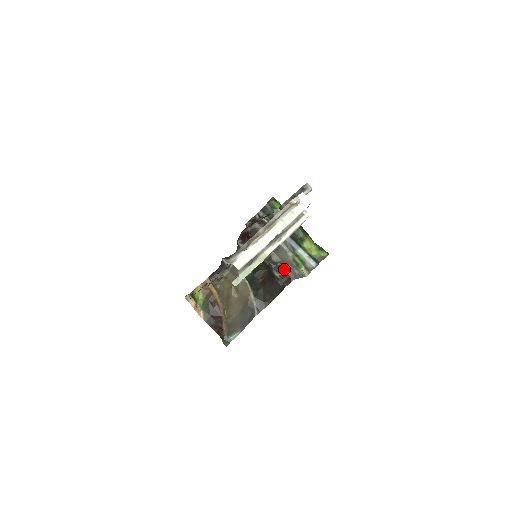
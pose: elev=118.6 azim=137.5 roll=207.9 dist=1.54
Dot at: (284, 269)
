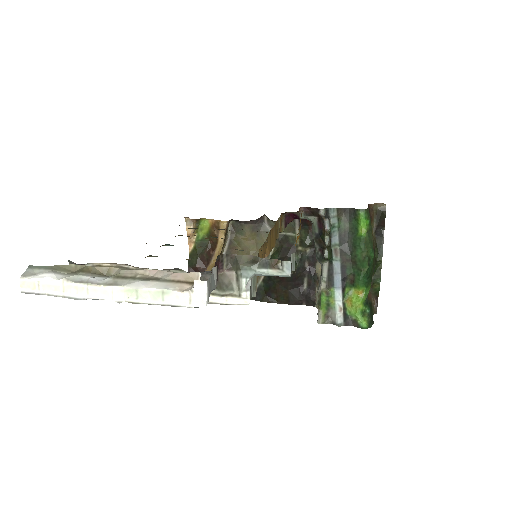
Dot at: occluded
